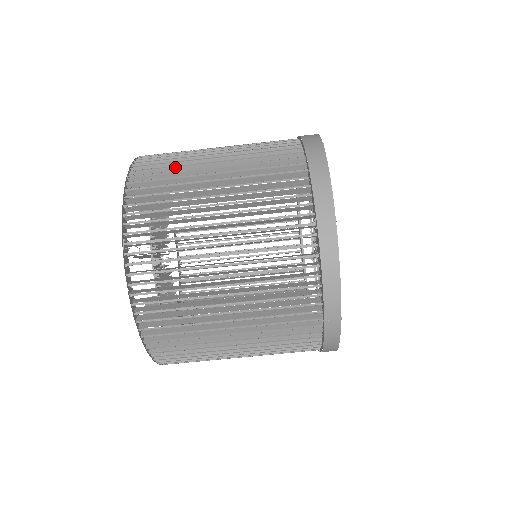
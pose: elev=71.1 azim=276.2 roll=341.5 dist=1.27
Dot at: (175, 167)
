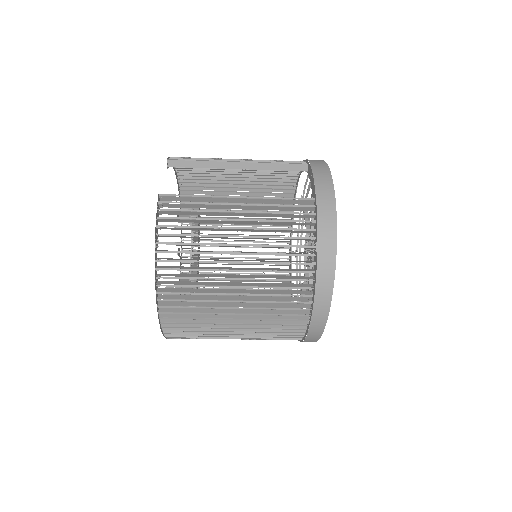
Dot at: (200, 324)
